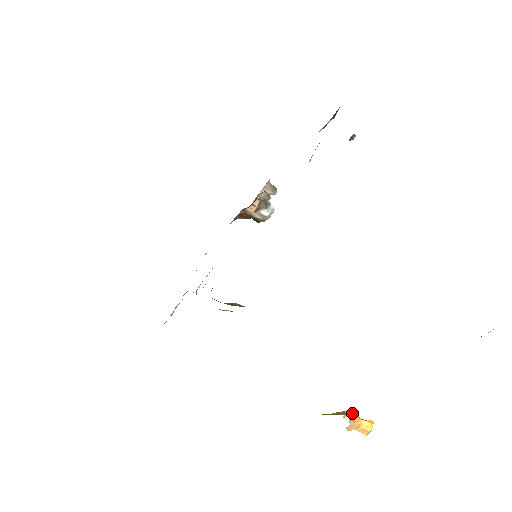
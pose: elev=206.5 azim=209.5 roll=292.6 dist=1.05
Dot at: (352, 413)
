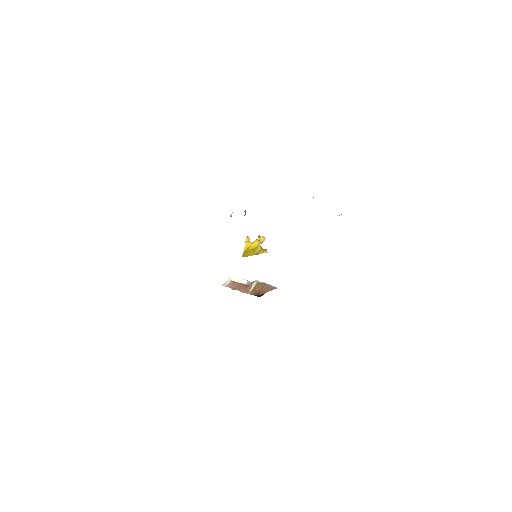
Dot at: occluded
